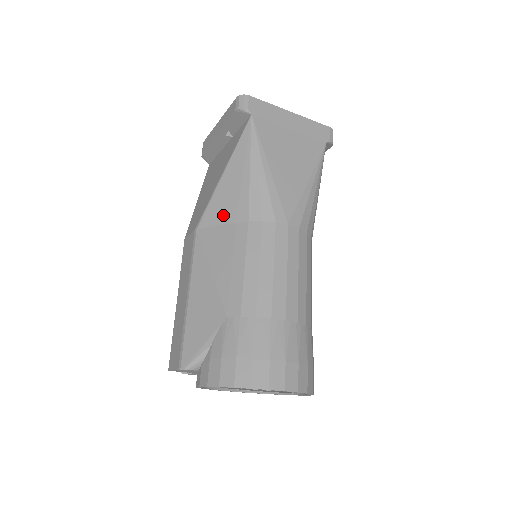
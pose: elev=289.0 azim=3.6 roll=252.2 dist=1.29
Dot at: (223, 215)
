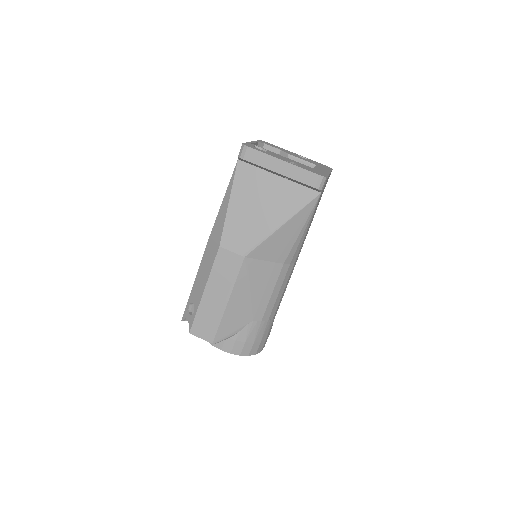
Dot at: (269, 255)
